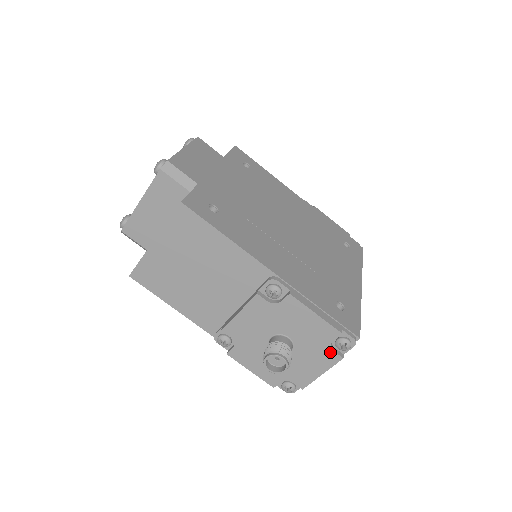
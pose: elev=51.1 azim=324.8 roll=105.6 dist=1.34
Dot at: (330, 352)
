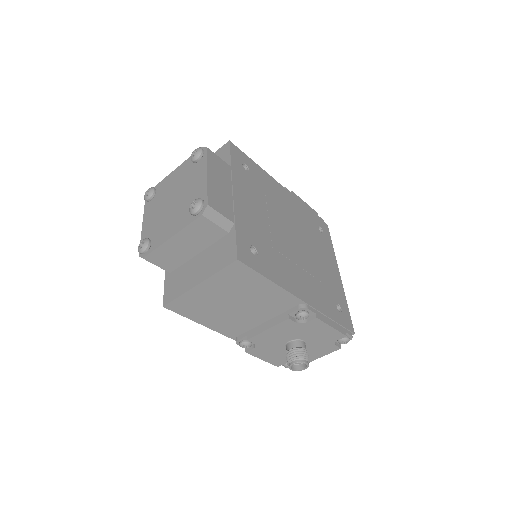
Dot at: (333, 346)
